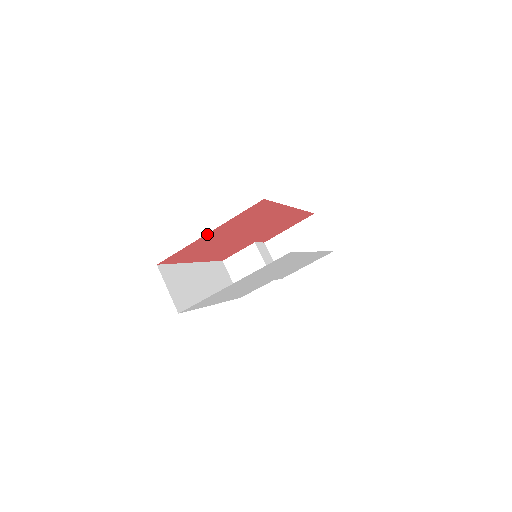
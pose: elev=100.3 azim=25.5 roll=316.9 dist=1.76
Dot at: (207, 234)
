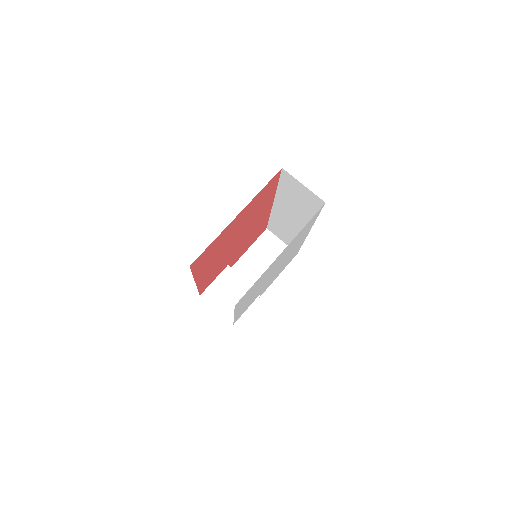
Dot at: (236, 217)
